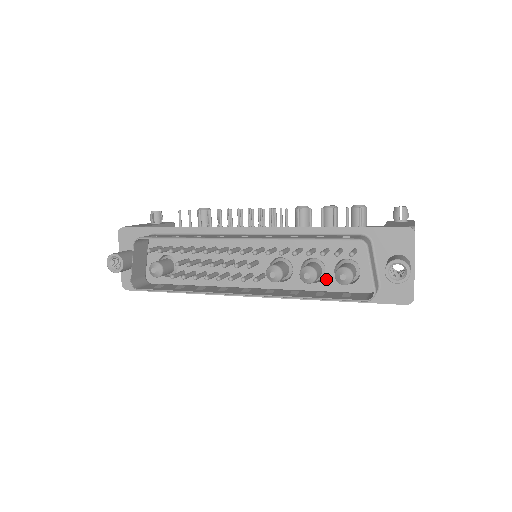
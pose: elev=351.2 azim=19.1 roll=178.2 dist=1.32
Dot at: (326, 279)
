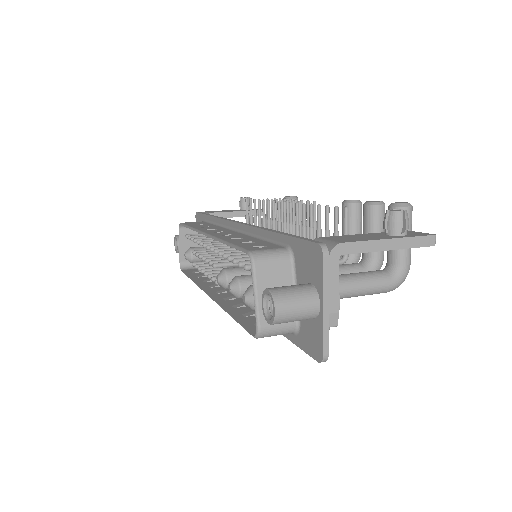
Dot at: occluded
